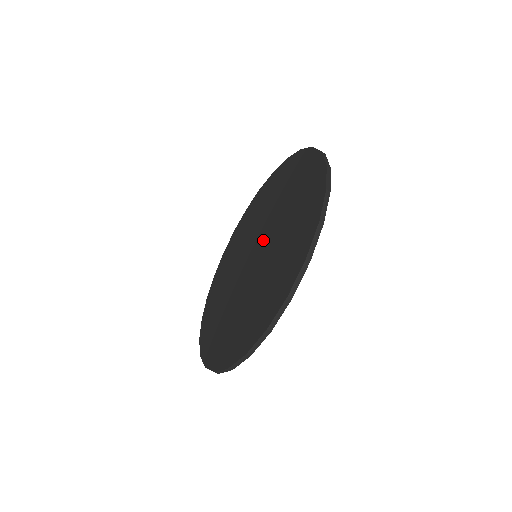
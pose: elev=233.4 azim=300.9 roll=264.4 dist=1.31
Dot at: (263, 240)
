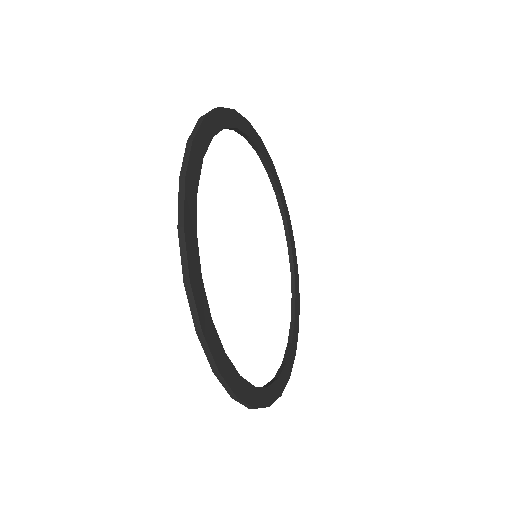
Dot at: occluded
